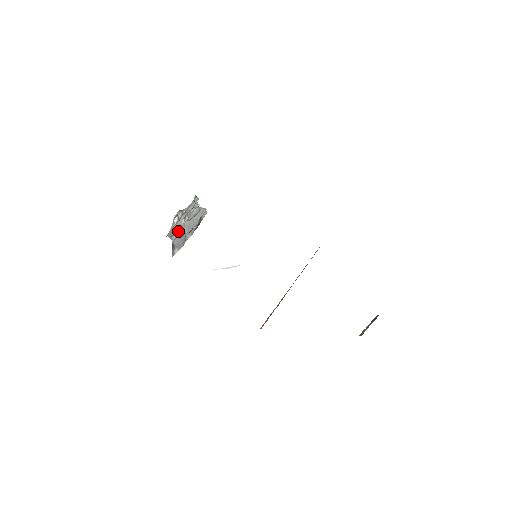
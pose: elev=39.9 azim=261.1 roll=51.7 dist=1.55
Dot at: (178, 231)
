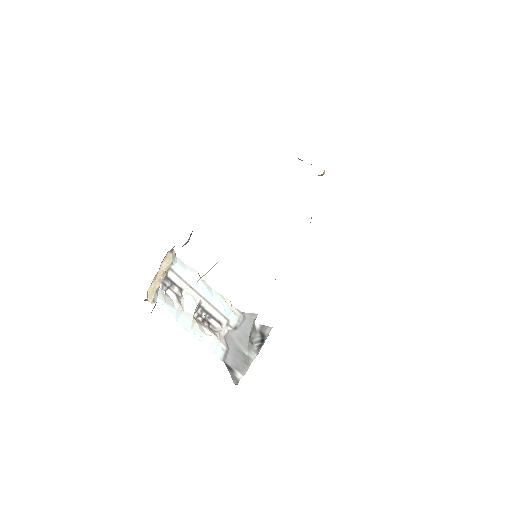
Dot at: (211, 334)
